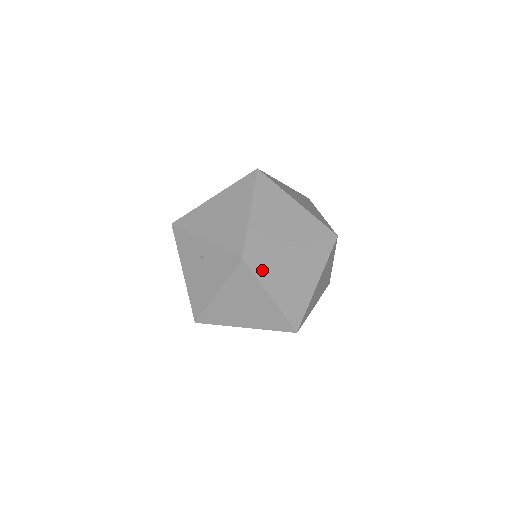
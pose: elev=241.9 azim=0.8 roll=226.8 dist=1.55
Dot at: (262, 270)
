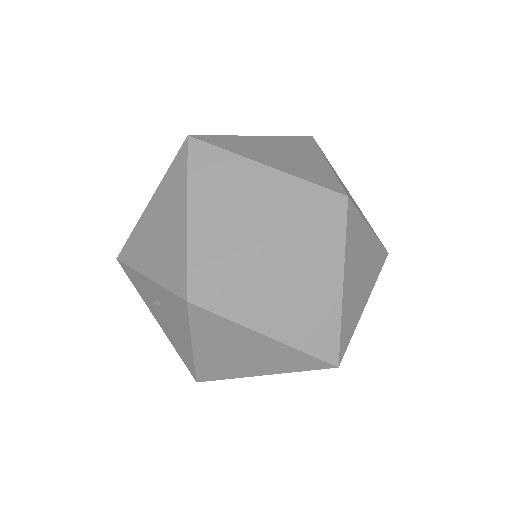
Dot at: (231, 304)
